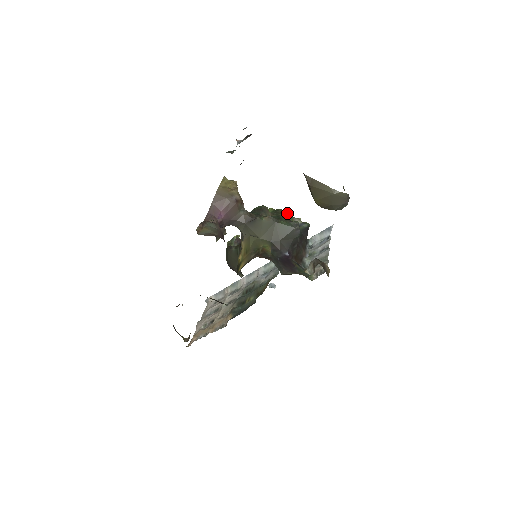
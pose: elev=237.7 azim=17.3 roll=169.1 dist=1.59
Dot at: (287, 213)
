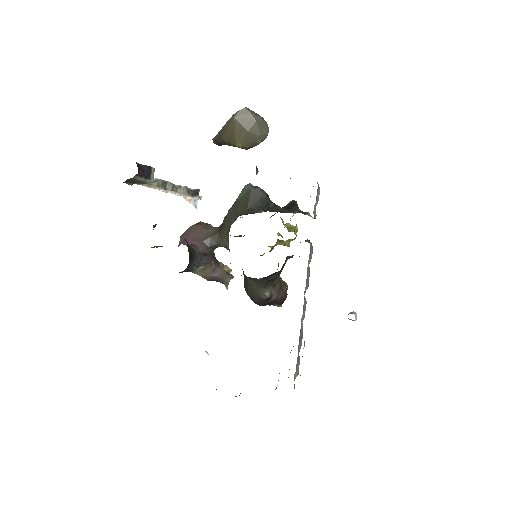
Dot at: (273, 215)
